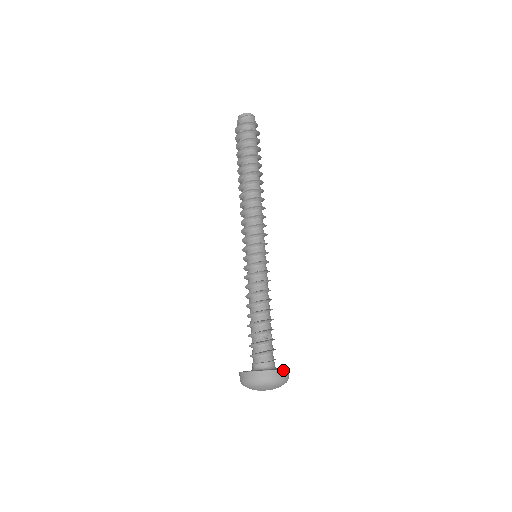
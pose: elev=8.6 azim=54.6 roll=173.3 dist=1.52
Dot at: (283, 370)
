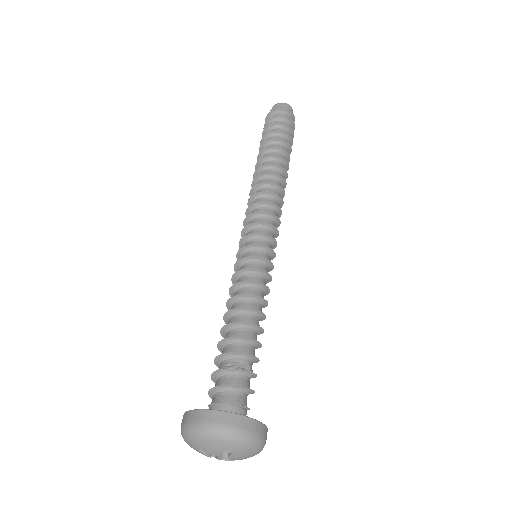
Dot at: (252, 420)
